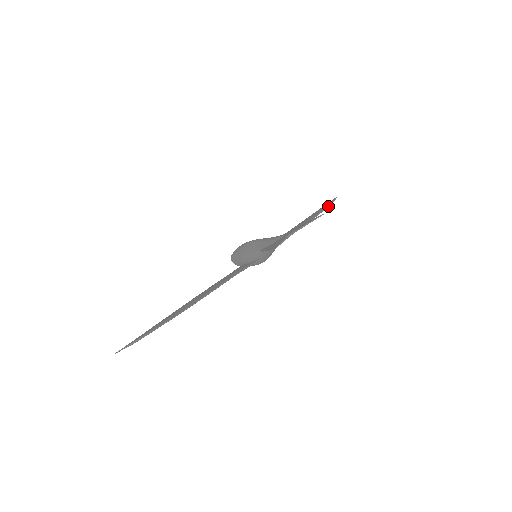
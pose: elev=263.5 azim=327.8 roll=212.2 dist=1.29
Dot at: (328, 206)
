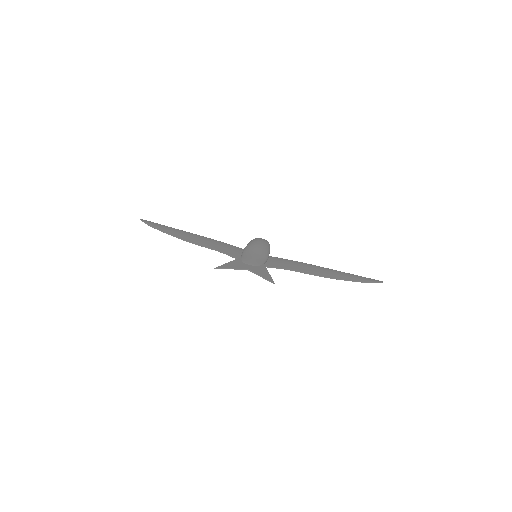
Dot at: (353, 281)
